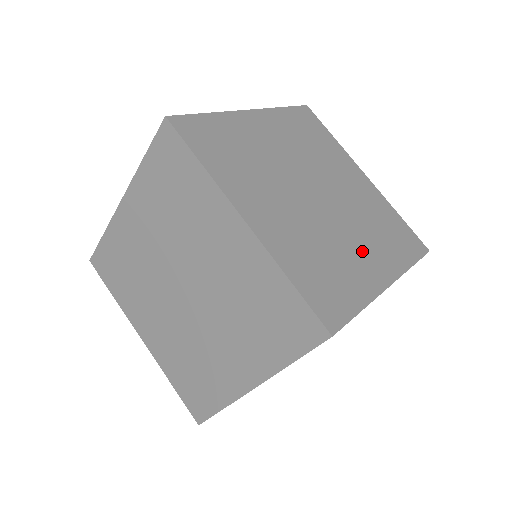
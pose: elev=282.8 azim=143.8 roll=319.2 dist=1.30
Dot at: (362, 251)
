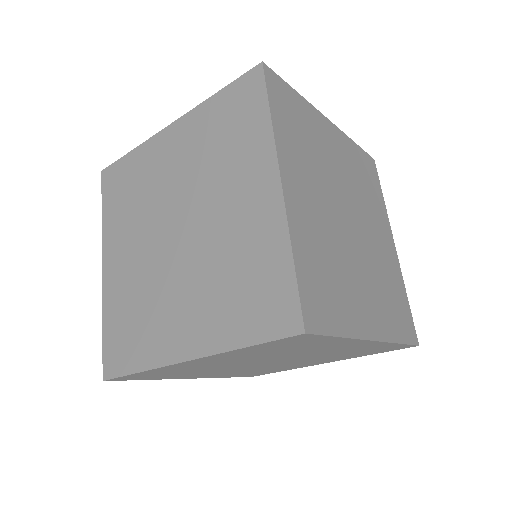
Dot at: (365, 294)
